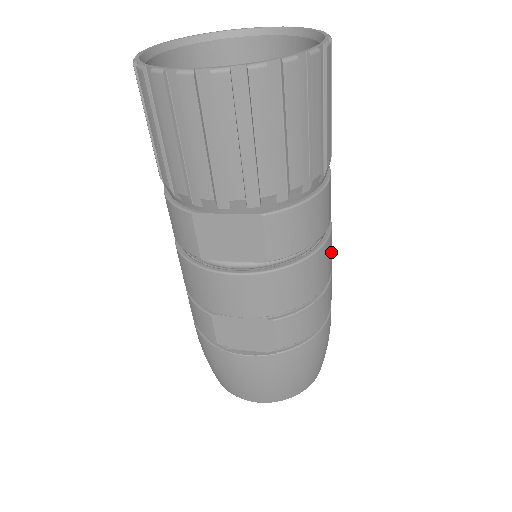
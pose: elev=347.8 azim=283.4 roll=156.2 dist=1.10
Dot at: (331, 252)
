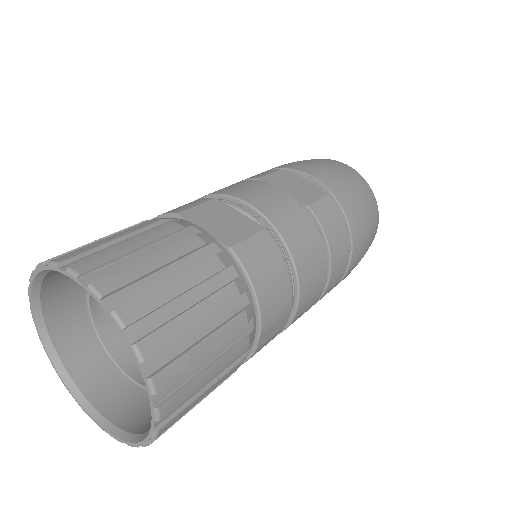
Dot at: (311, 300)
